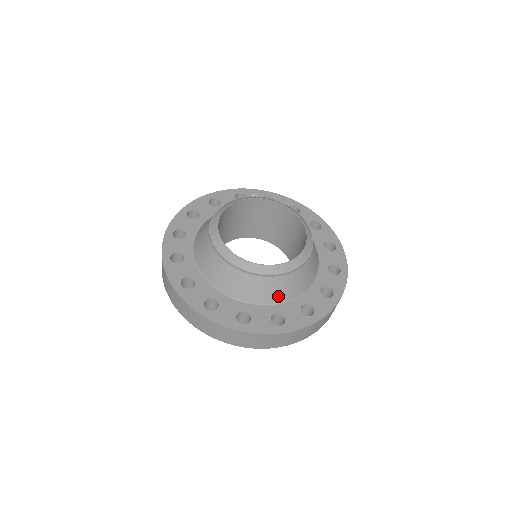
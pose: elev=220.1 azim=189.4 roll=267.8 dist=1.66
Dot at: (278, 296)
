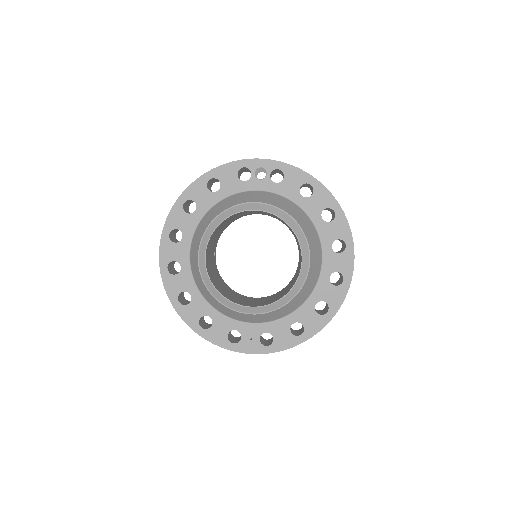
Dot at: (268, 319)
